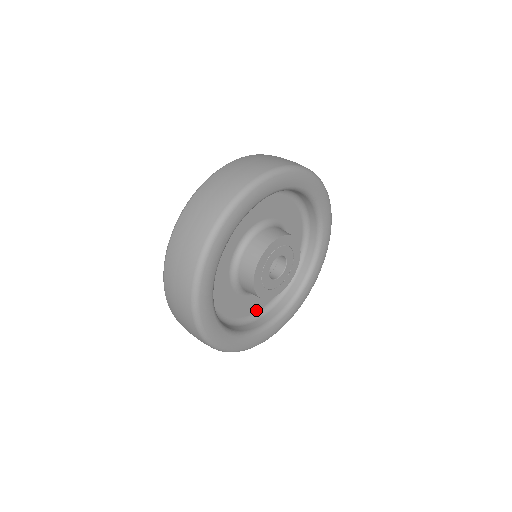
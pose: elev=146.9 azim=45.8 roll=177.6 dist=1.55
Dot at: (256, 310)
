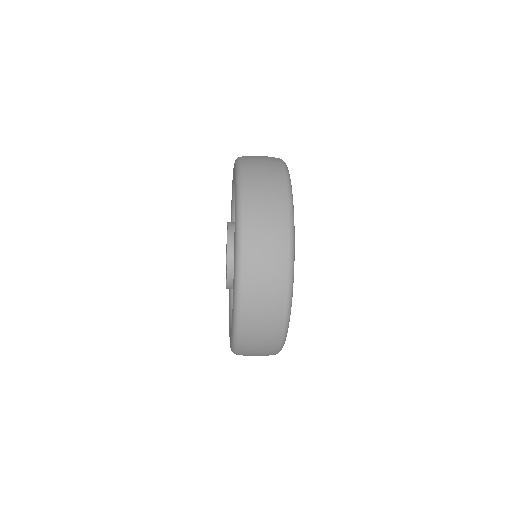
Dot at: occluded
